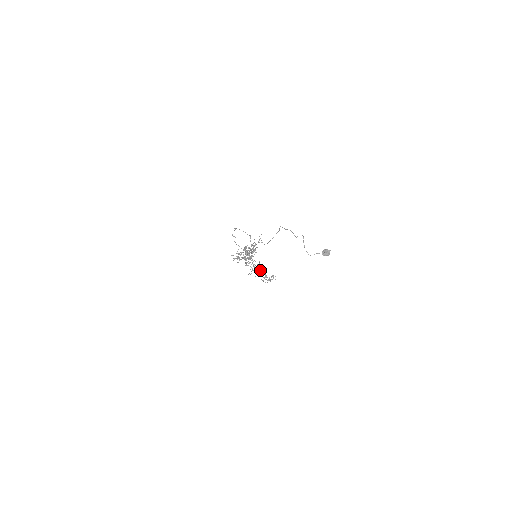
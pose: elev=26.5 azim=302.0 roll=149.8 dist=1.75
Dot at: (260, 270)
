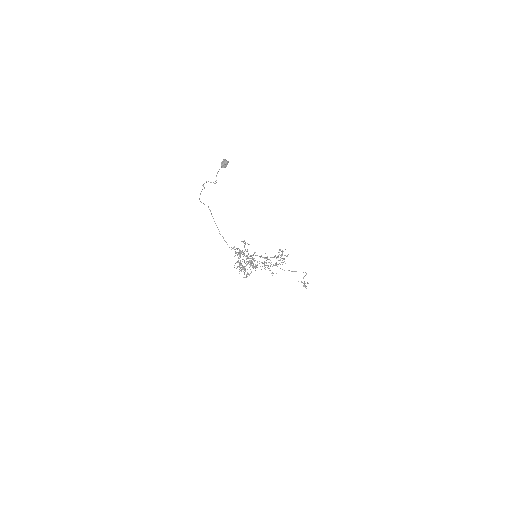
Dot at: (267, 259)
